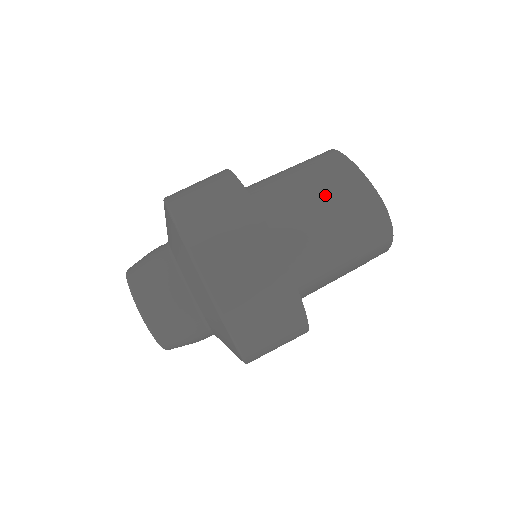
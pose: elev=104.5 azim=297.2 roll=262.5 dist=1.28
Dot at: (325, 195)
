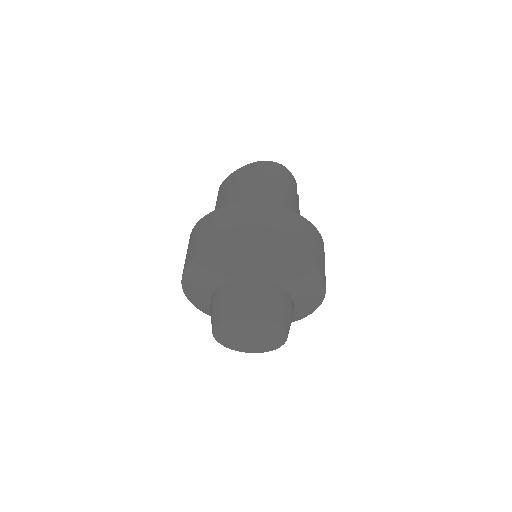
Dot at: (239, 188)
